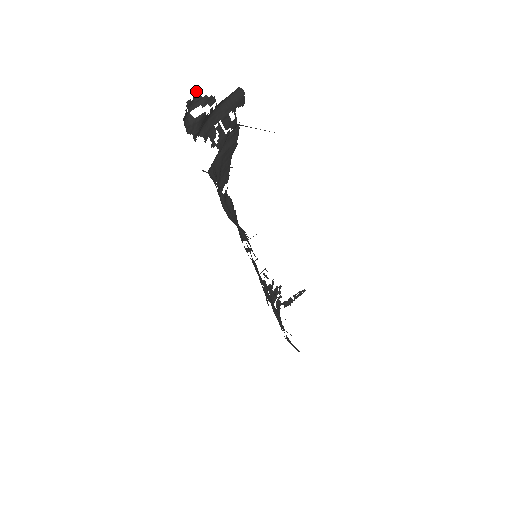
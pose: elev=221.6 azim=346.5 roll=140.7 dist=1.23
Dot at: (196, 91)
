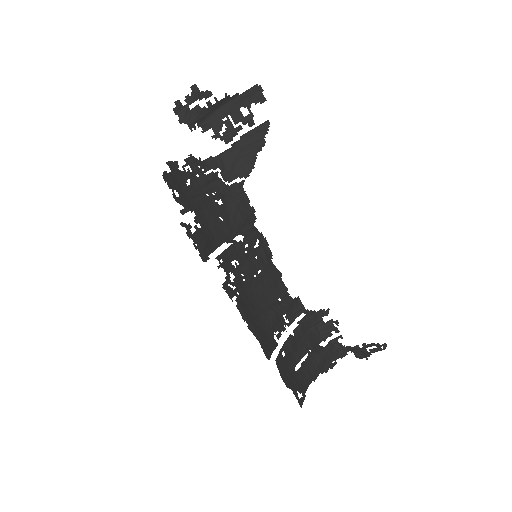
Dot at: (195, 87)
